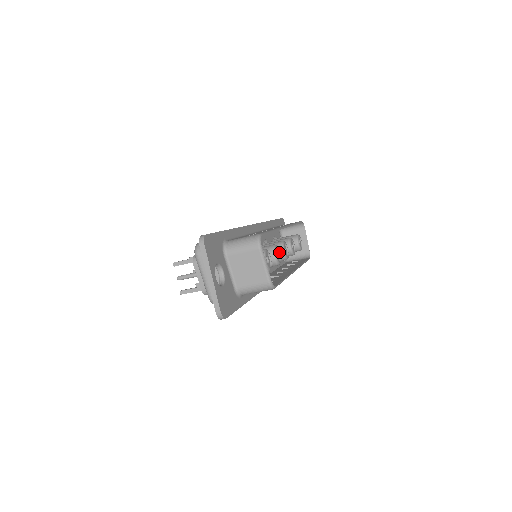
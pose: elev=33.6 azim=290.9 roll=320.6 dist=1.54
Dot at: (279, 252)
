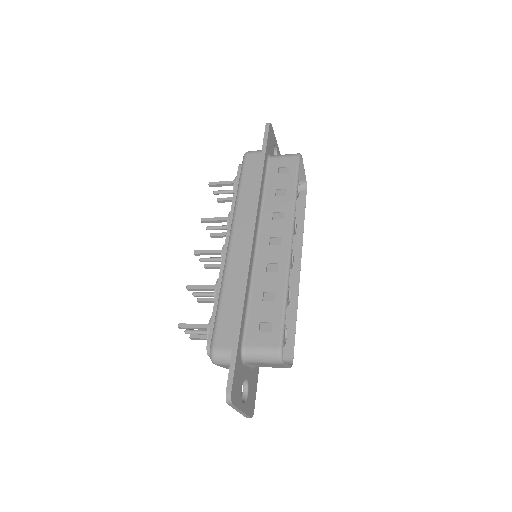
Dot at: (288, 287)
